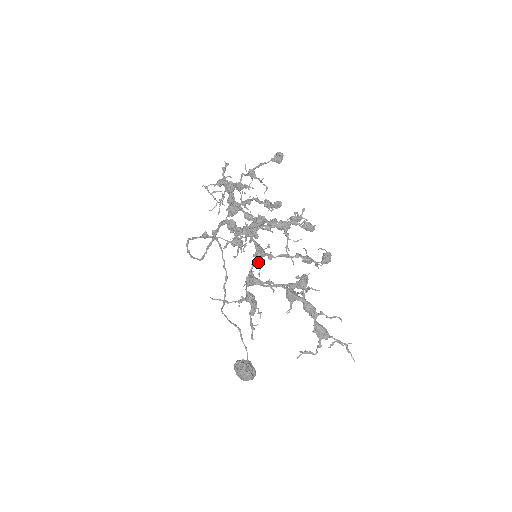
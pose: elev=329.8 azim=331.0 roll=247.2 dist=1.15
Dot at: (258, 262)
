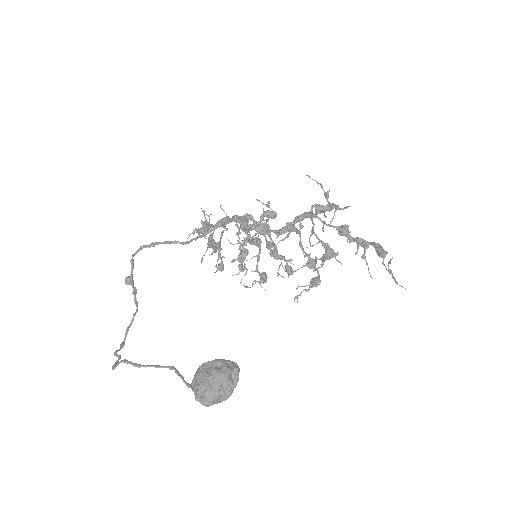
Dot at: (293, 226)
